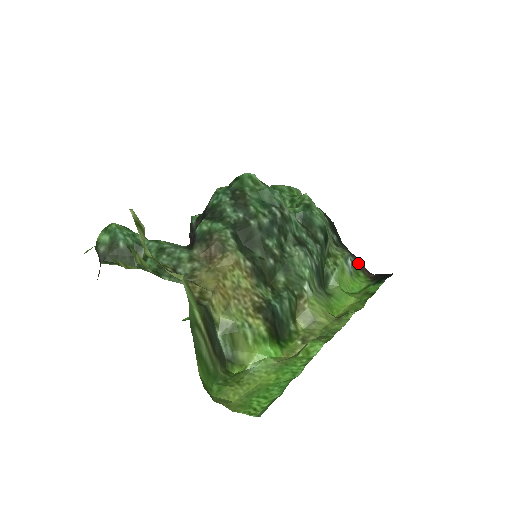
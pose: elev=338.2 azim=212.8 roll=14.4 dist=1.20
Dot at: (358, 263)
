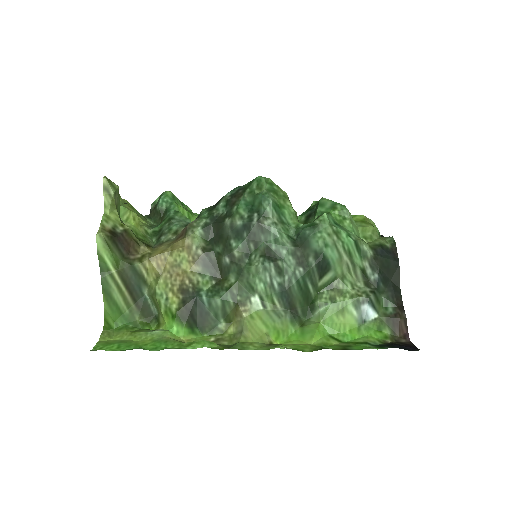
Dot at: (393, 318)
